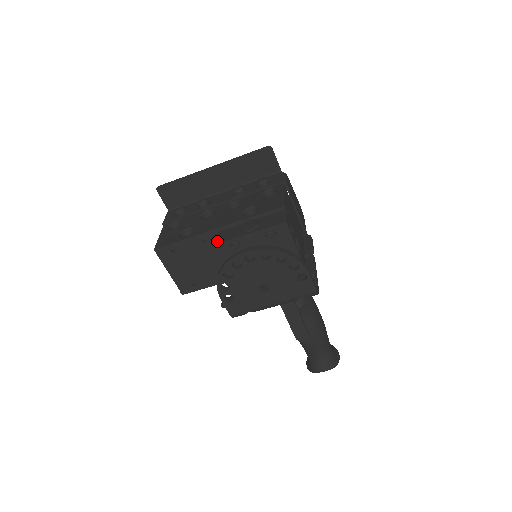
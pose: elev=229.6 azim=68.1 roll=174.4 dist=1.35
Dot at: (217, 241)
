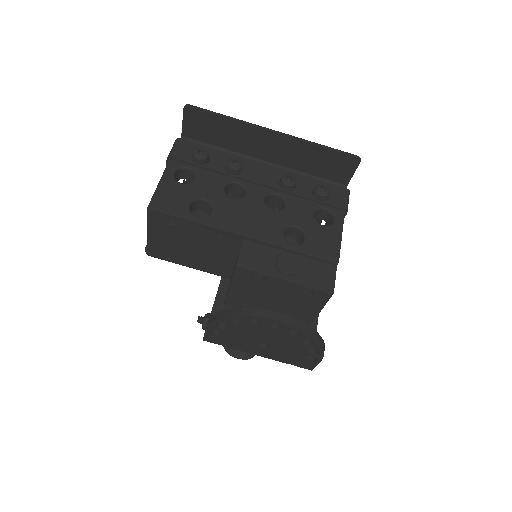
Dot at: (240, 259)
